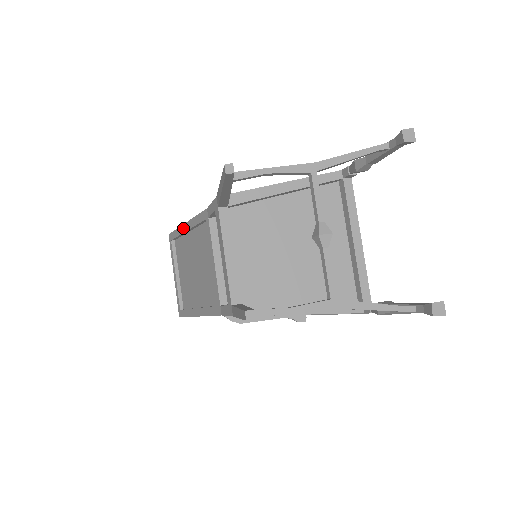
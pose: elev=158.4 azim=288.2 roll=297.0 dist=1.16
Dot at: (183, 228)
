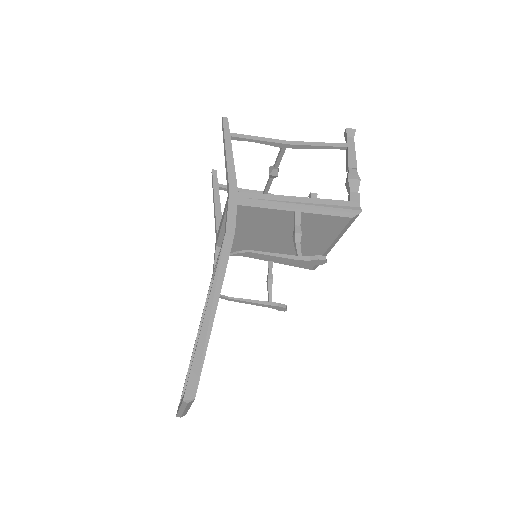
Dot at: occluded
